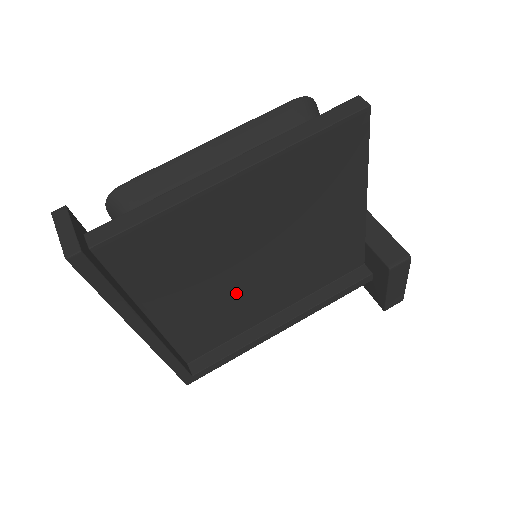
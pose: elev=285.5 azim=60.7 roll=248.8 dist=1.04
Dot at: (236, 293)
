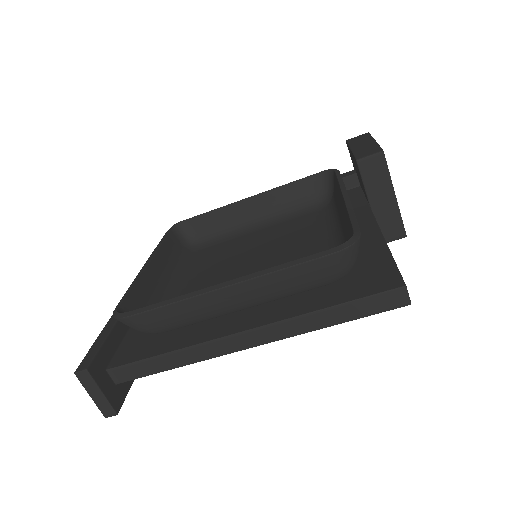
Dot at: occluded
